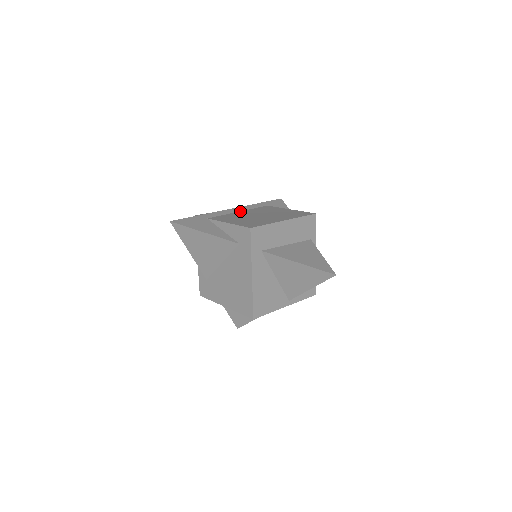
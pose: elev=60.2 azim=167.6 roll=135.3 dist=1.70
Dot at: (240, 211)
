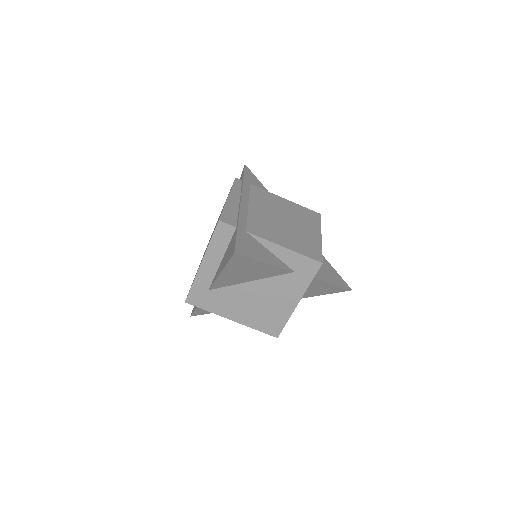
Dot at: (249, 204)
